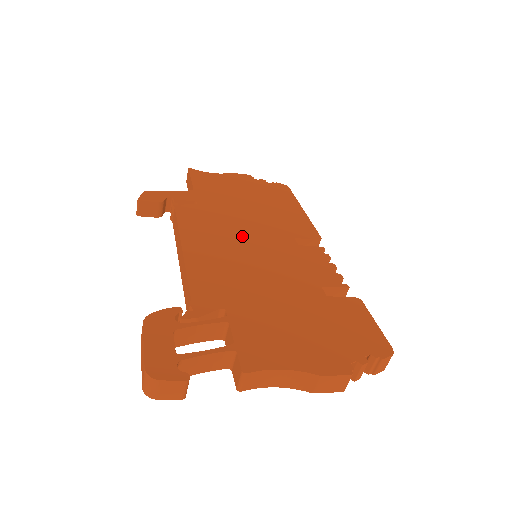
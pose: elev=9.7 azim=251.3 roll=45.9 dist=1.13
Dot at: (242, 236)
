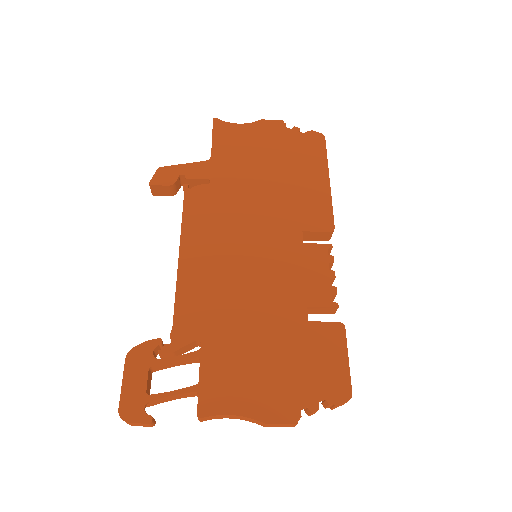
Dot at: (244, 233)
